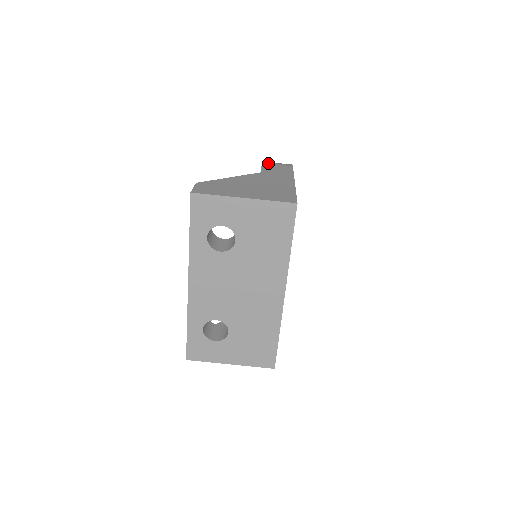
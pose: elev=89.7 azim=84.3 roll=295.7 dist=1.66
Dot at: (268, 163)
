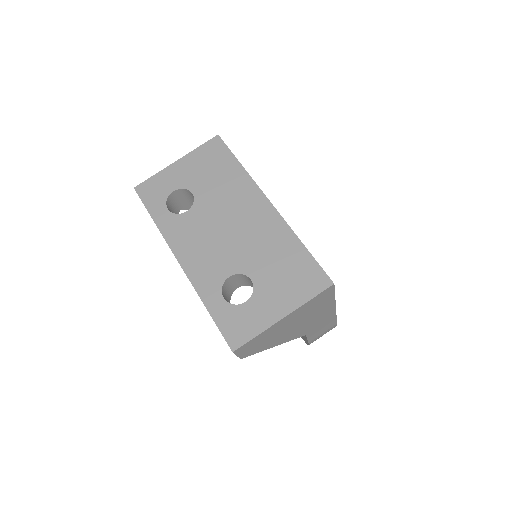
Dot at: occluded
